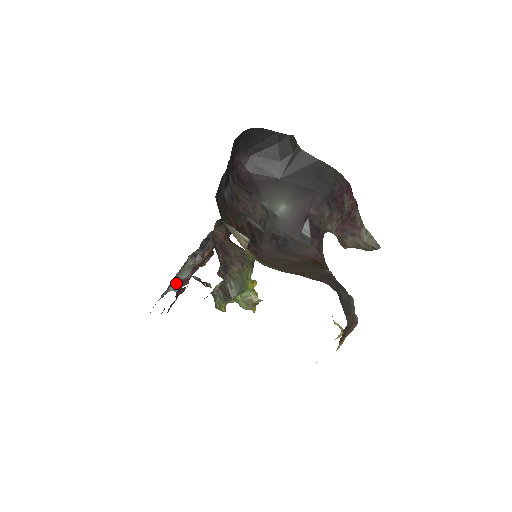
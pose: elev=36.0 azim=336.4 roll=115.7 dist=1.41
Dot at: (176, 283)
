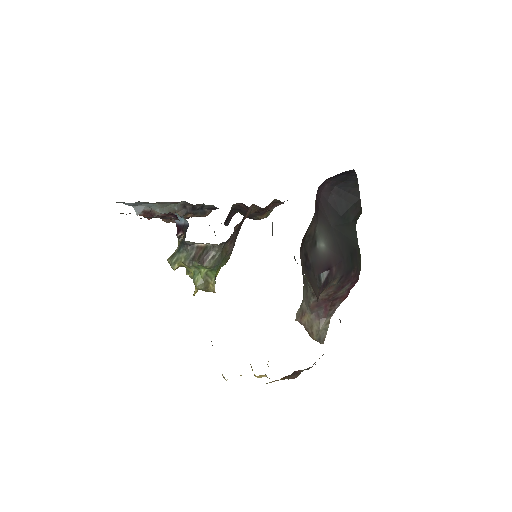
Dot at: (146, 208)
